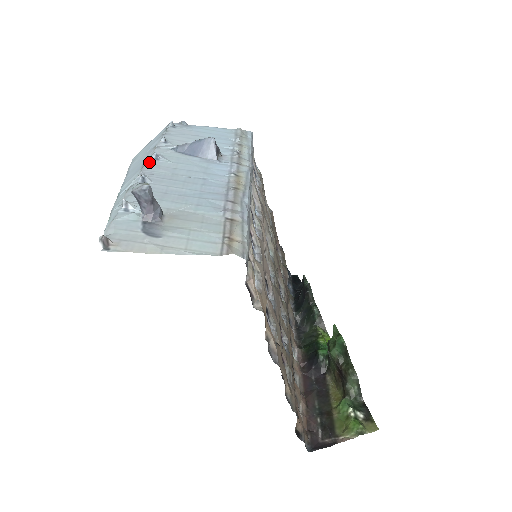
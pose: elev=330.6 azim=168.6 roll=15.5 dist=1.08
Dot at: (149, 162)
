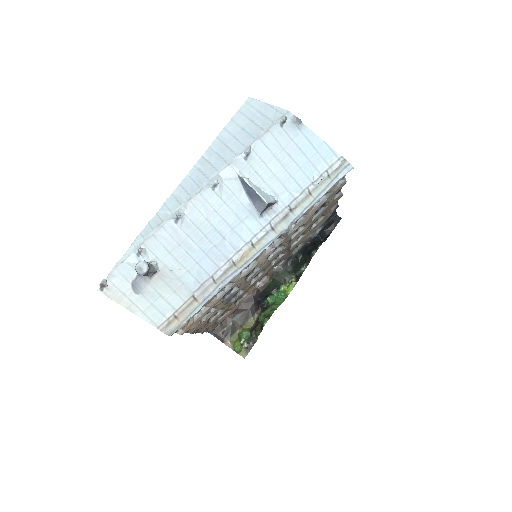
Dot at: (203, 190)
